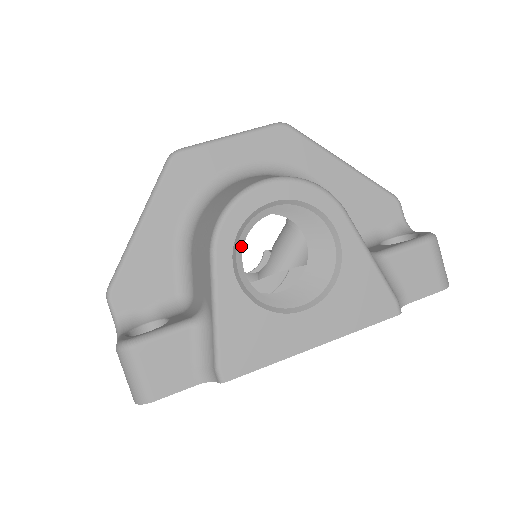
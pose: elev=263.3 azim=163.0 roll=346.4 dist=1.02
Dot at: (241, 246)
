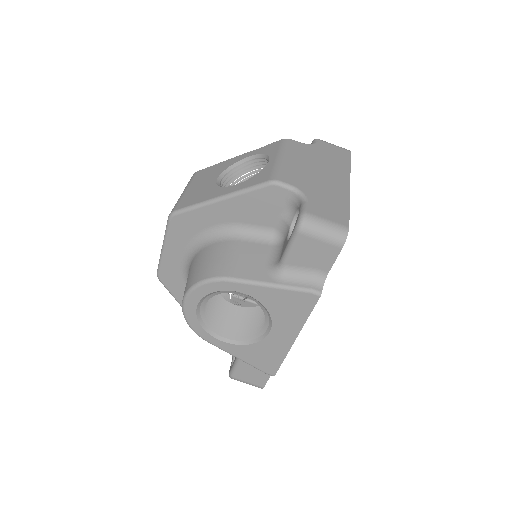
Dot at: (213, 328)
